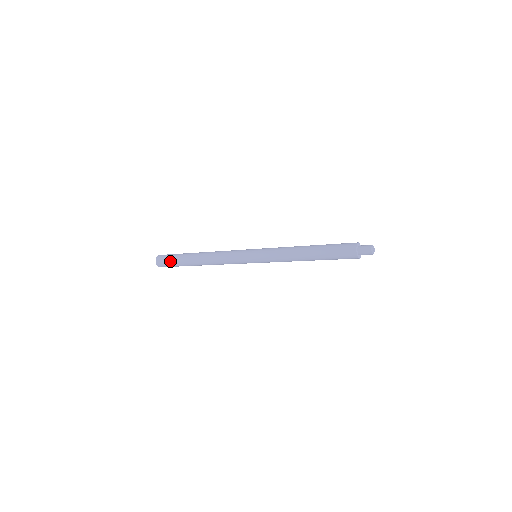
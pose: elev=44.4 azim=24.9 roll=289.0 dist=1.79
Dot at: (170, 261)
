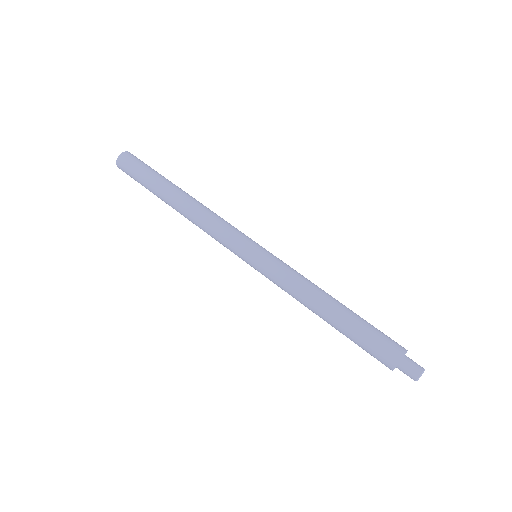
Dot at: (136, 174)
